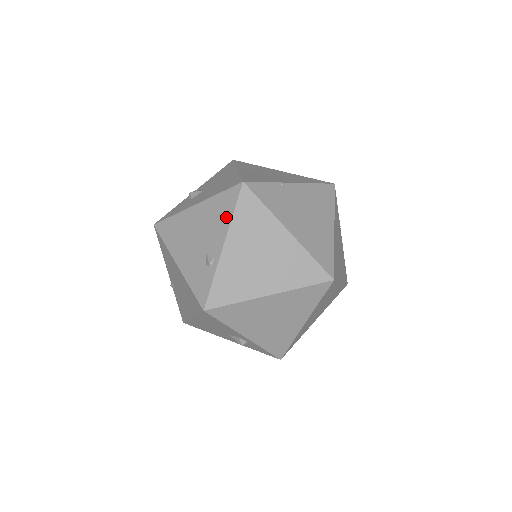
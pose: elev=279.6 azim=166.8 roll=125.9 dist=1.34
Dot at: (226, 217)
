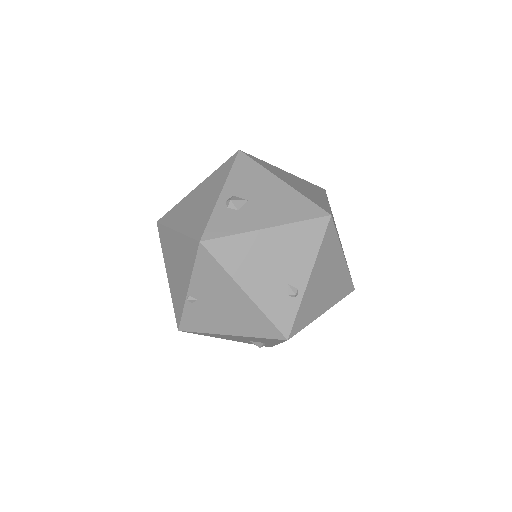
Dot at: (312, 249)
